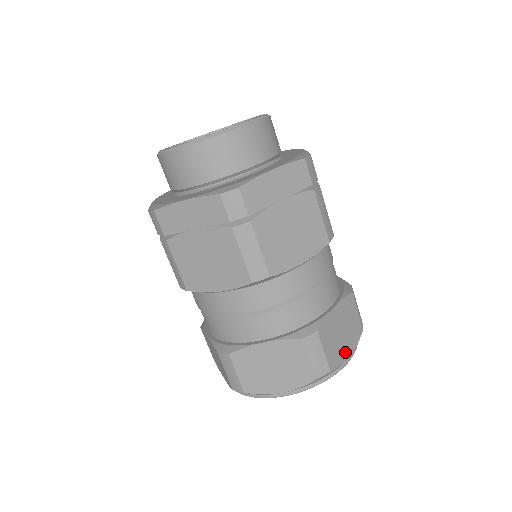
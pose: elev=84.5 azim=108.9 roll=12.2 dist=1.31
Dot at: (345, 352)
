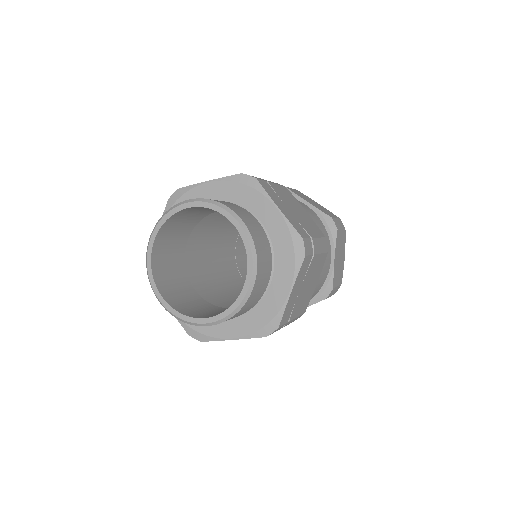
Dot at: (343, 261)
